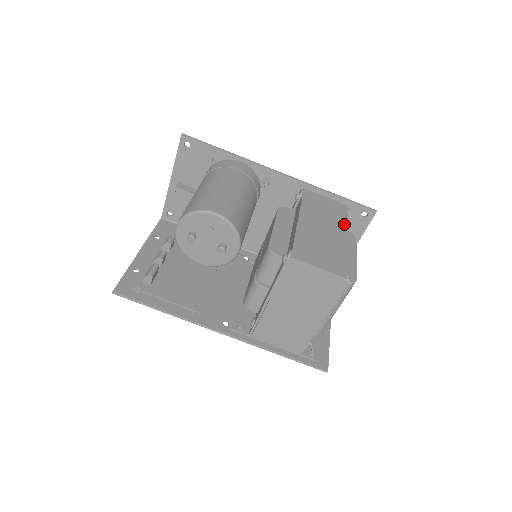
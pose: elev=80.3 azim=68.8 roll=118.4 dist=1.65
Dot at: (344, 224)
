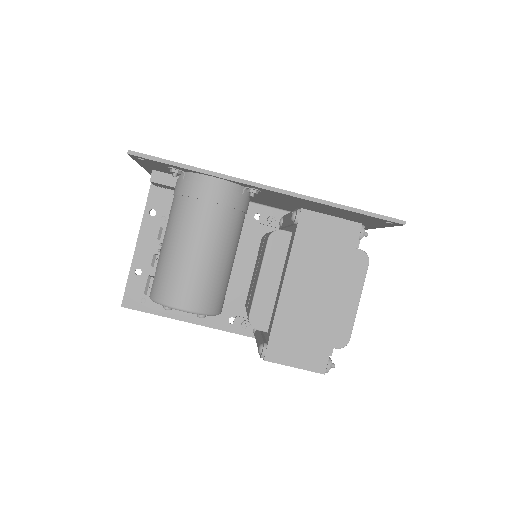
Dot at: (346, 271)
